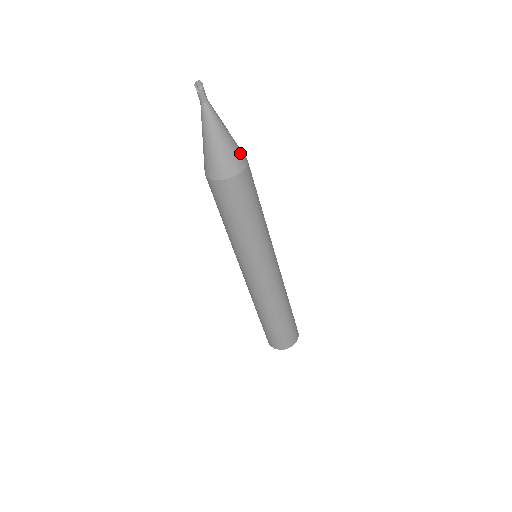
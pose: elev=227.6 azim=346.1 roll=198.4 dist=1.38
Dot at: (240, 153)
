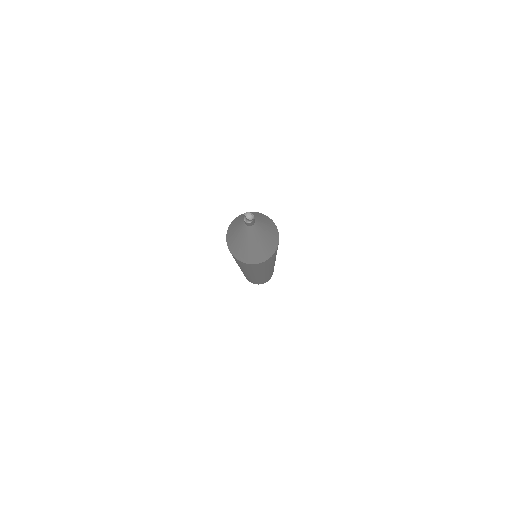
Dot at: (270, 250)
